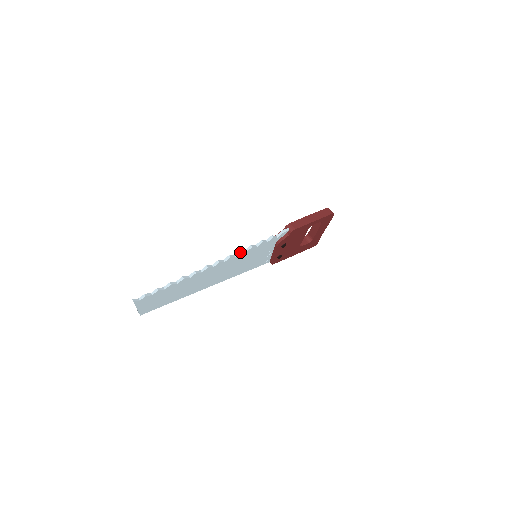
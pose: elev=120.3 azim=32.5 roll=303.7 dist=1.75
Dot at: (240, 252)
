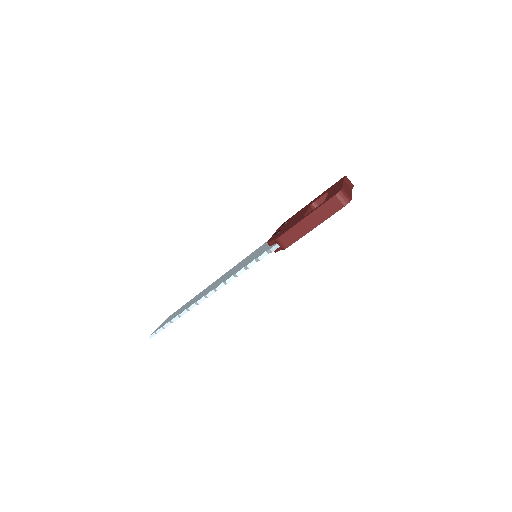
Dot at: (226, 283)
